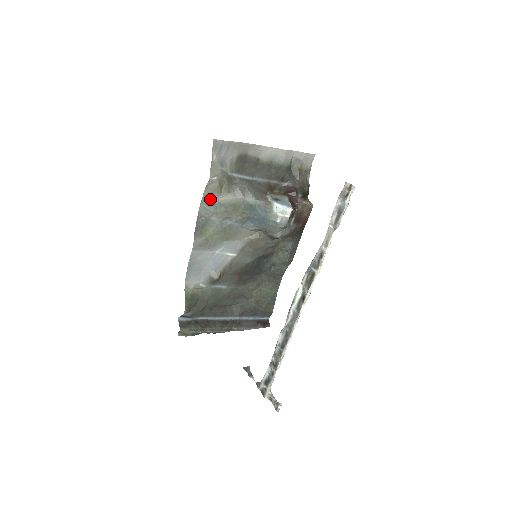
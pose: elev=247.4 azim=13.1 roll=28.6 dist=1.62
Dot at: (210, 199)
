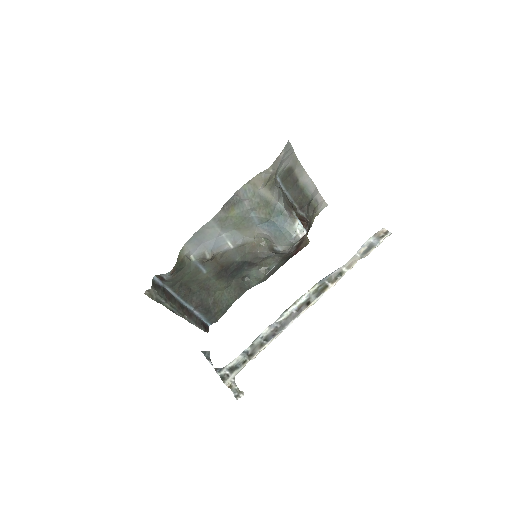
Dot at: (255, 185)
